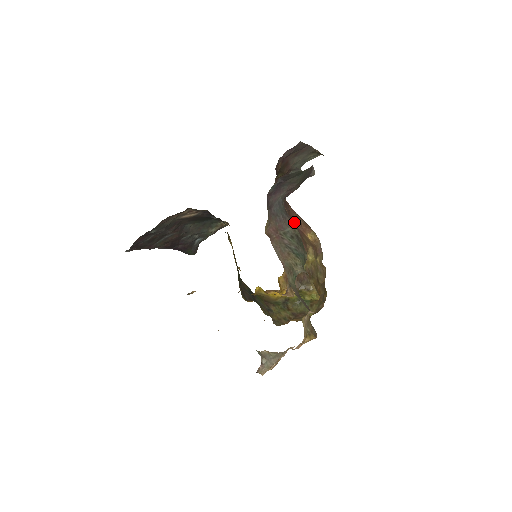
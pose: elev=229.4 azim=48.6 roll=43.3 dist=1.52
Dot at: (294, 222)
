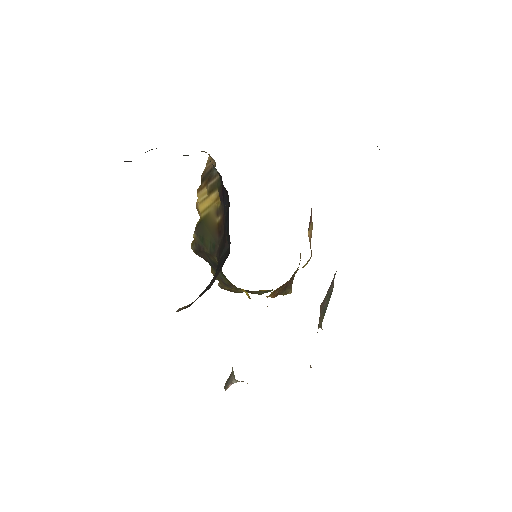
Dot at: occluded
